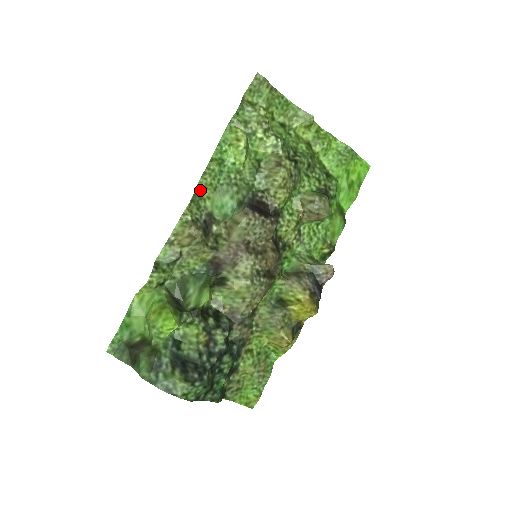
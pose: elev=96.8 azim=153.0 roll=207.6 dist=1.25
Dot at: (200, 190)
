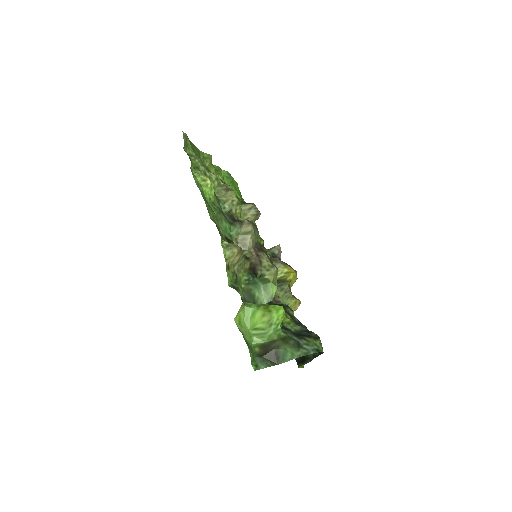
Dot at: (215, 222)
